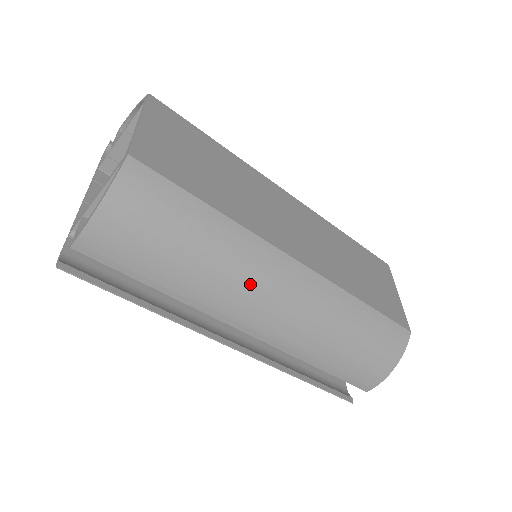
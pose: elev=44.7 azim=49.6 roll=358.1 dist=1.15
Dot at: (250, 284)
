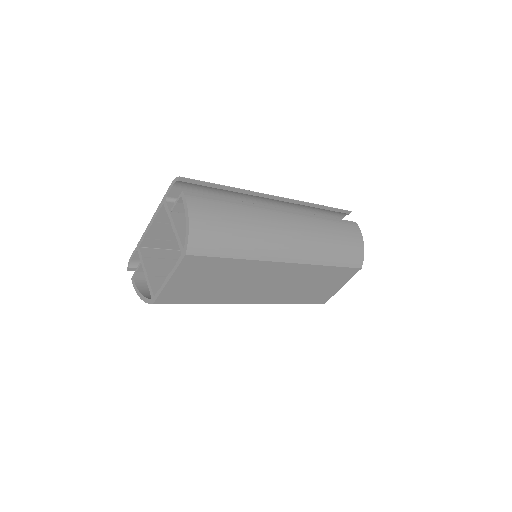
Dot at: occluded
